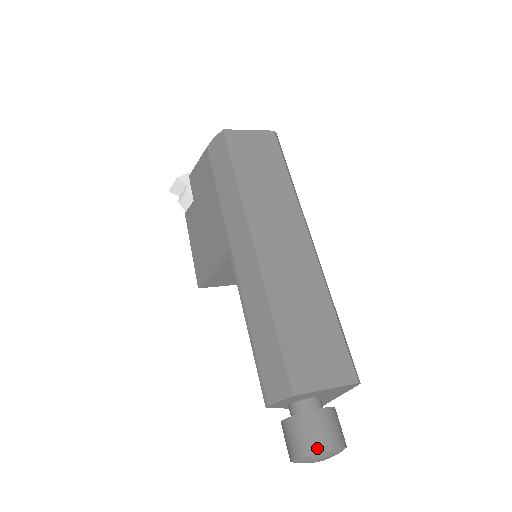
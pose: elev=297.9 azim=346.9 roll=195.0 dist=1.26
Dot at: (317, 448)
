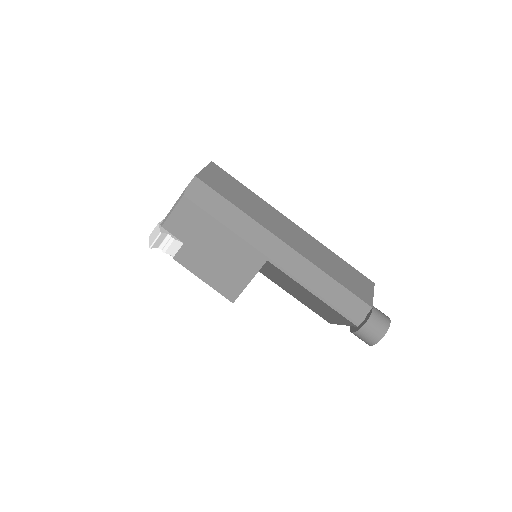
Dot at: (387, 325)
